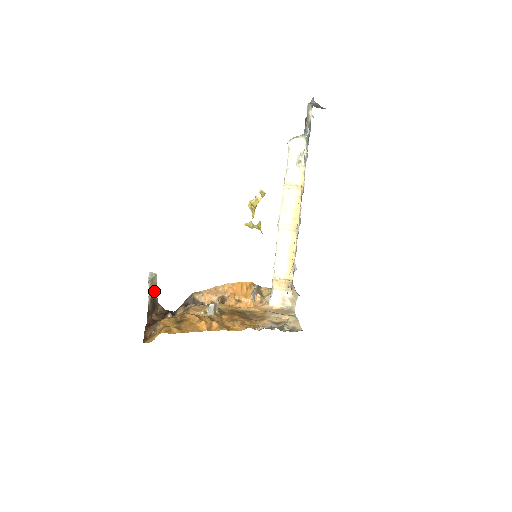
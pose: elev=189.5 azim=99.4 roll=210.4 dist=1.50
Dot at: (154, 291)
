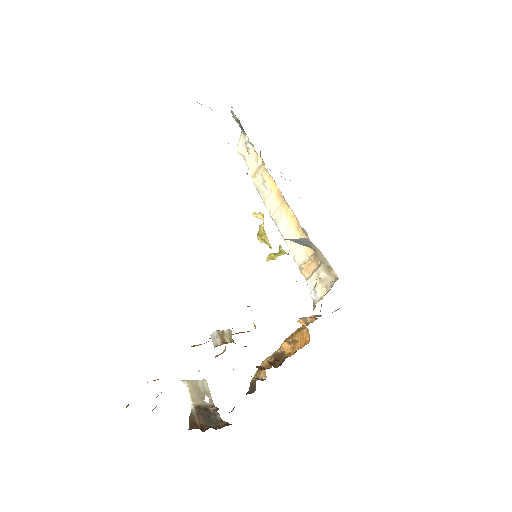
Dot at: occluded
